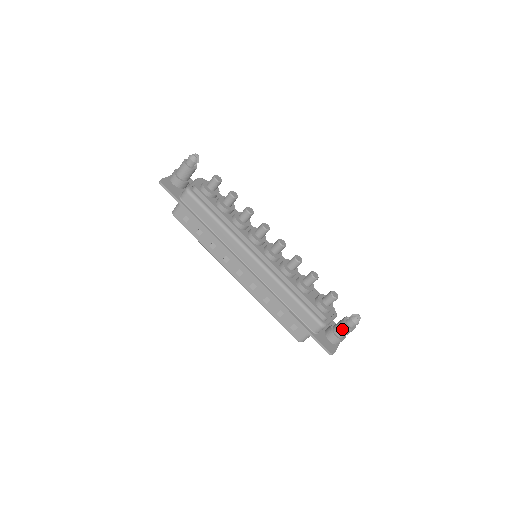
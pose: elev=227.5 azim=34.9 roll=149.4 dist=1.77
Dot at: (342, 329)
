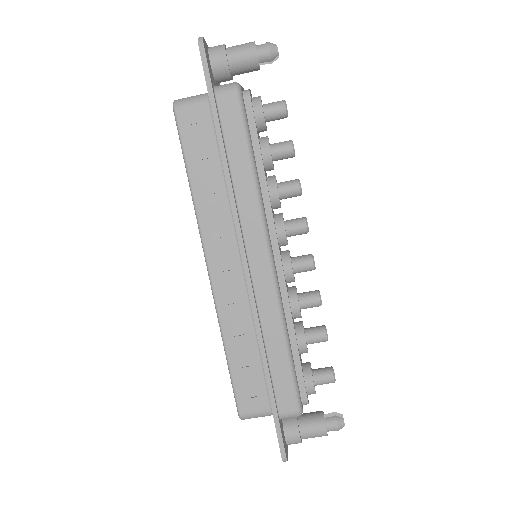
Dot at: (315, 428)
